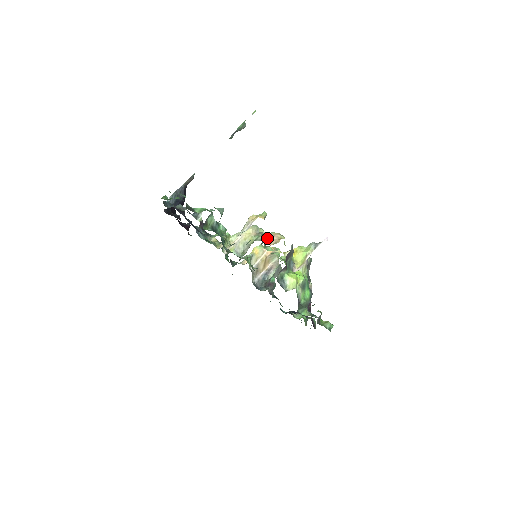
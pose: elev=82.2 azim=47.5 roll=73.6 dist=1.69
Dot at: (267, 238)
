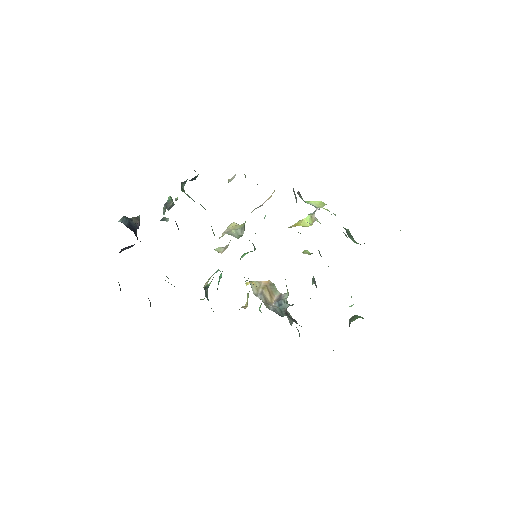
Dot at: occluded
